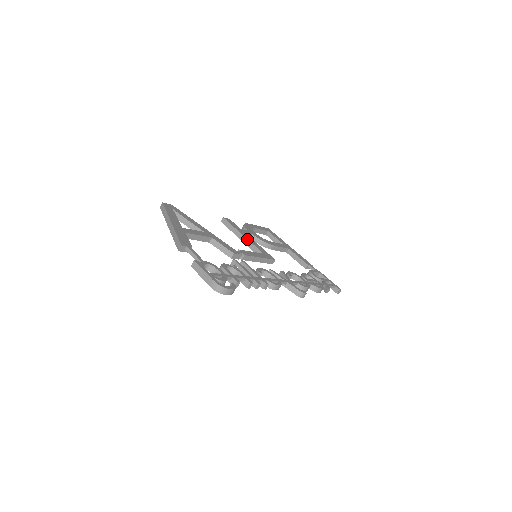
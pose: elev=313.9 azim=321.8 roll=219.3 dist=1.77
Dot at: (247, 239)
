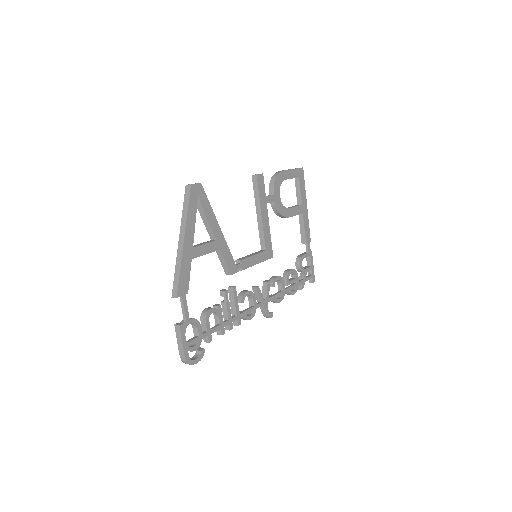
Dot at: (262, 222)
